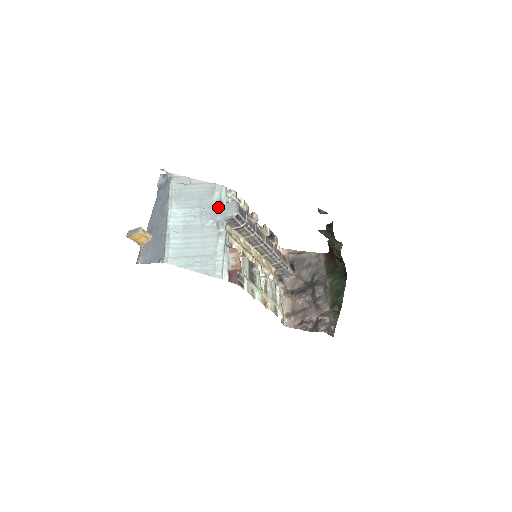
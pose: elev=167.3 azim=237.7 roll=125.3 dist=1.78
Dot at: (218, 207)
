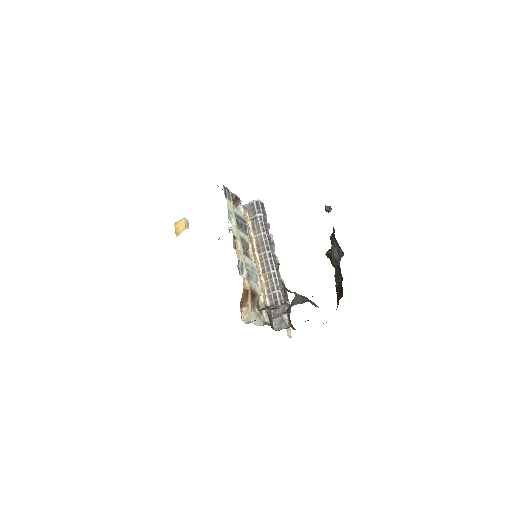
Dot at: occluded
